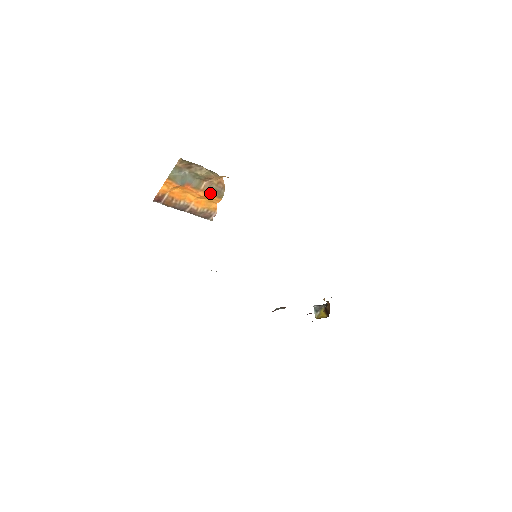
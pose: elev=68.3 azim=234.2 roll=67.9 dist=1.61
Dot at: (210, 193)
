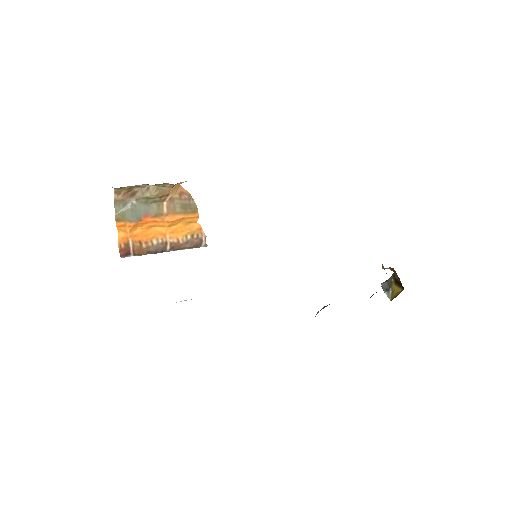
Dot at: (179, 213)
